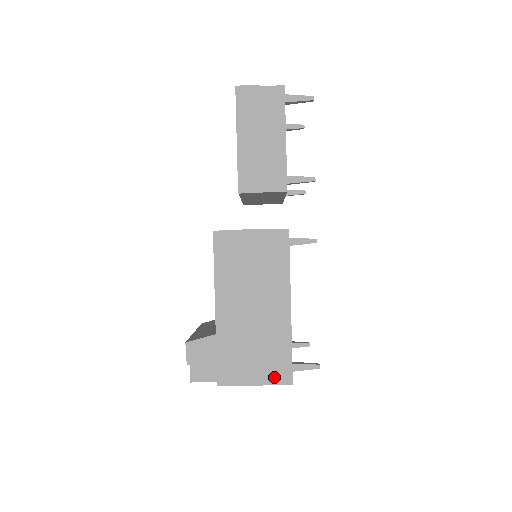
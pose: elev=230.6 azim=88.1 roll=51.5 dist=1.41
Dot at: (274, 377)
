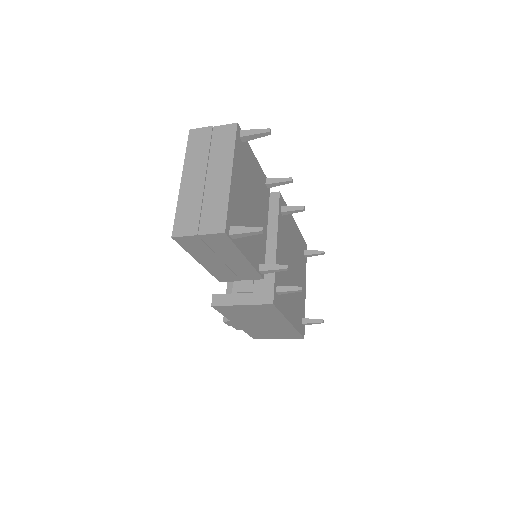
Dot at: (290, 337)
